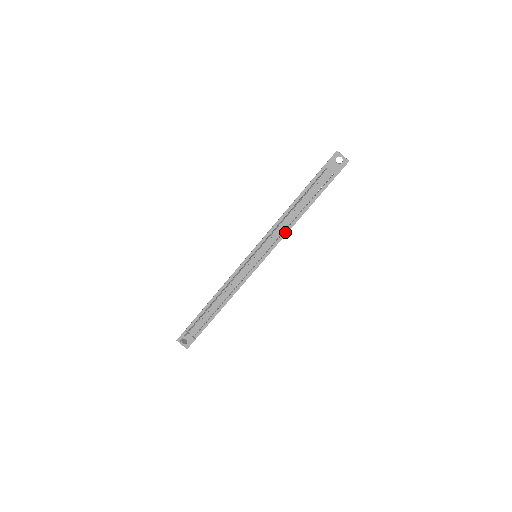
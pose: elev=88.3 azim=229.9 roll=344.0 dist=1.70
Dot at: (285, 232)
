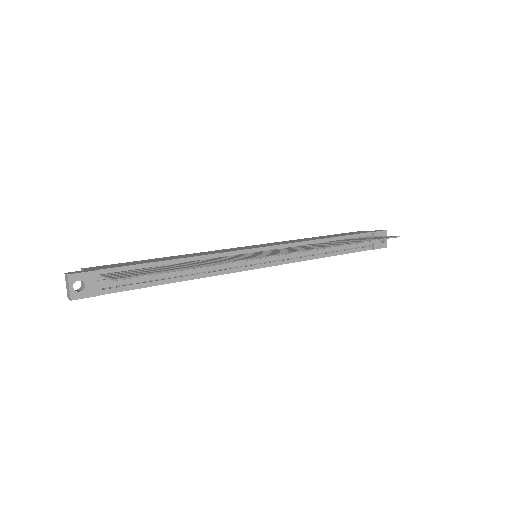
Dot at: (304, 258)
